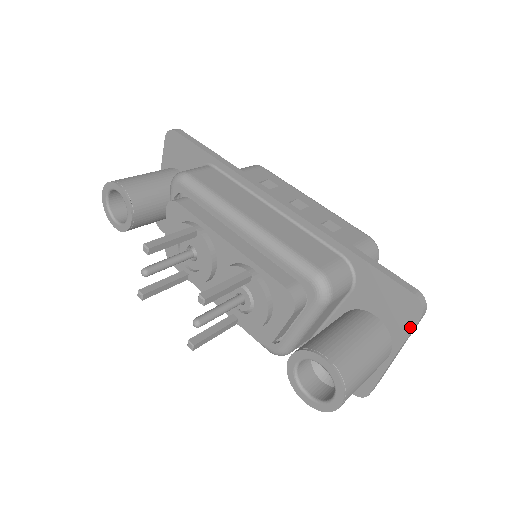
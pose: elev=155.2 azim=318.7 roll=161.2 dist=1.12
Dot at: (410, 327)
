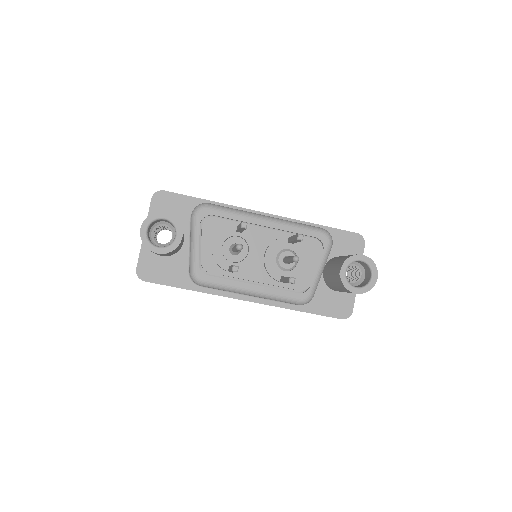
Dot at: (362, 253)
